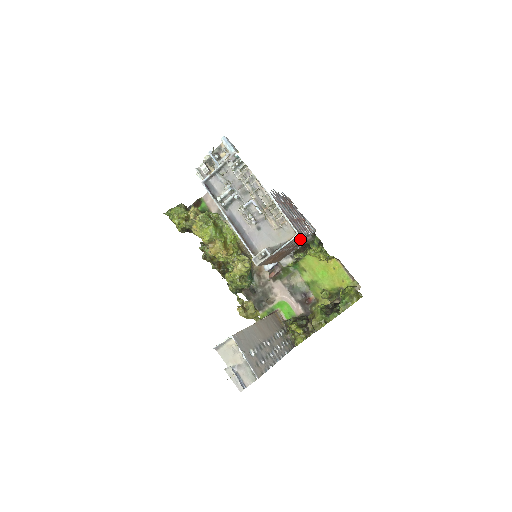
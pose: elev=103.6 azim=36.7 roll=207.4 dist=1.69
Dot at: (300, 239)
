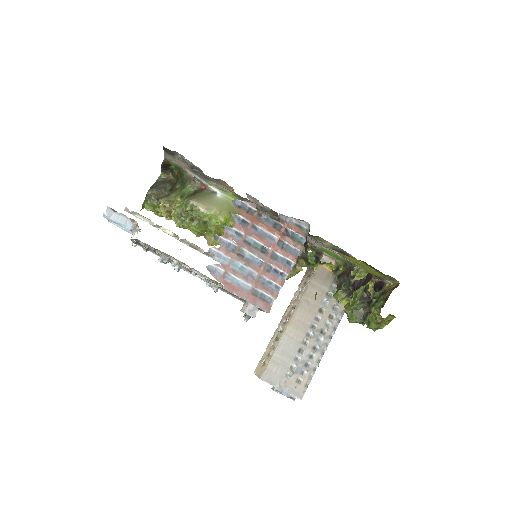
Dot at: occluded
